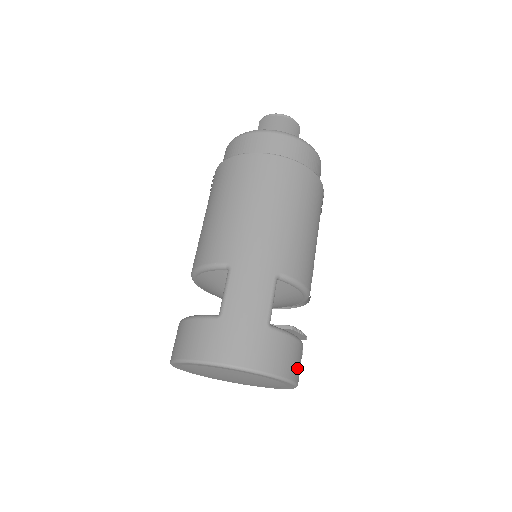
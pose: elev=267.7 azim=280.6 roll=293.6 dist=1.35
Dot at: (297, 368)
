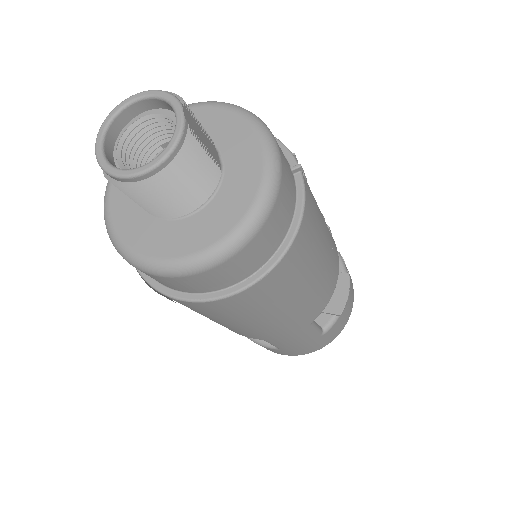
Dot at: (351, 298)
